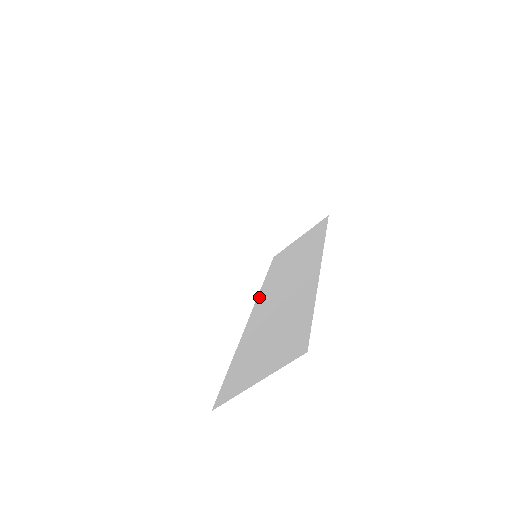
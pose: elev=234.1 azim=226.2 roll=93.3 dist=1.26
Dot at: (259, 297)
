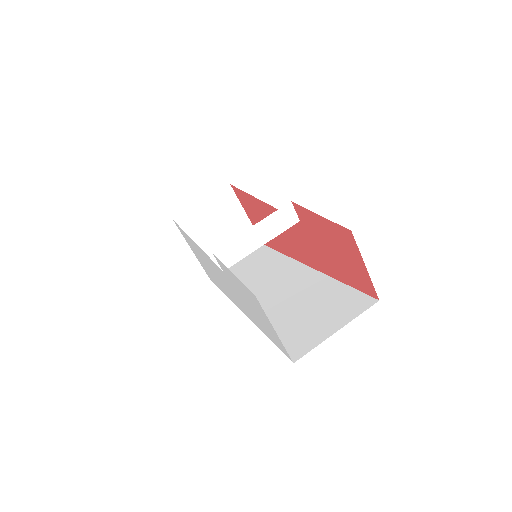
Dot at: occluded
